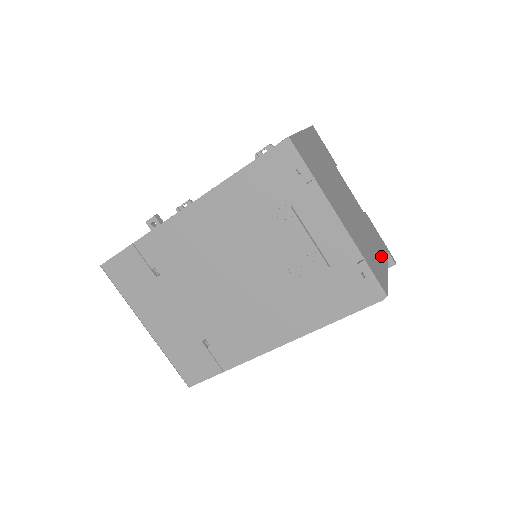
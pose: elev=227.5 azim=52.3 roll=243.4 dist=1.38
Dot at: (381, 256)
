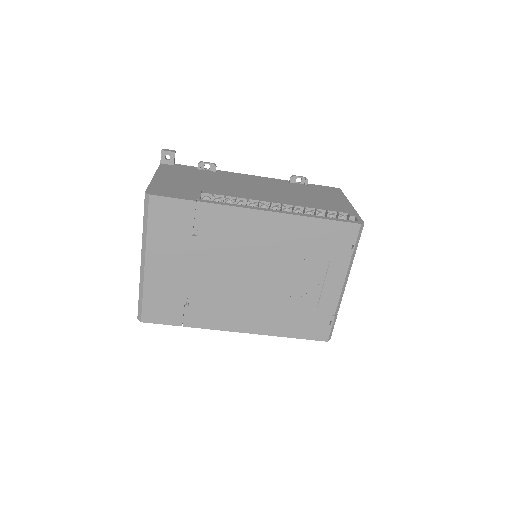
Dot at: occluded
